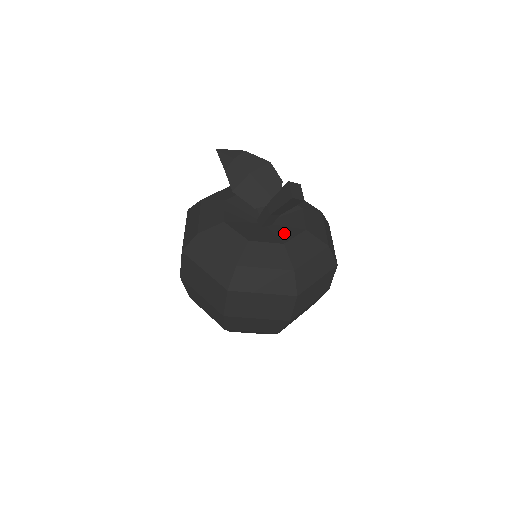
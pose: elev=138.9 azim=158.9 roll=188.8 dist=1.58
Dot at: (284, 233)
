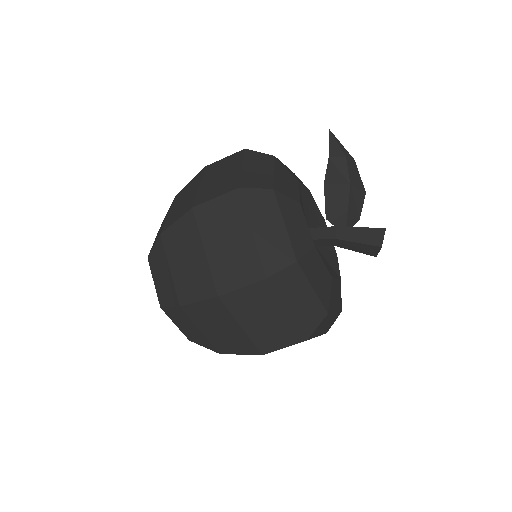
Dot at: (328, 266)
